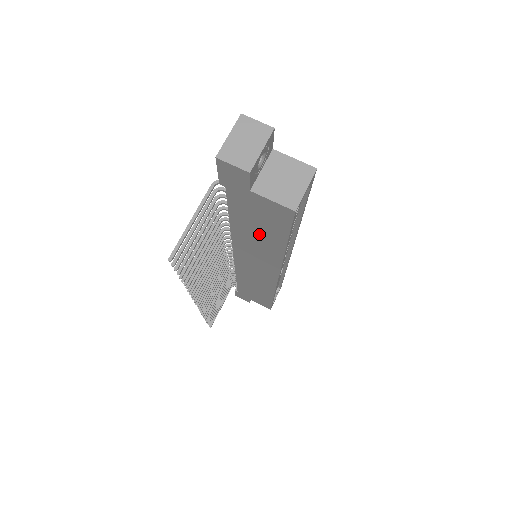
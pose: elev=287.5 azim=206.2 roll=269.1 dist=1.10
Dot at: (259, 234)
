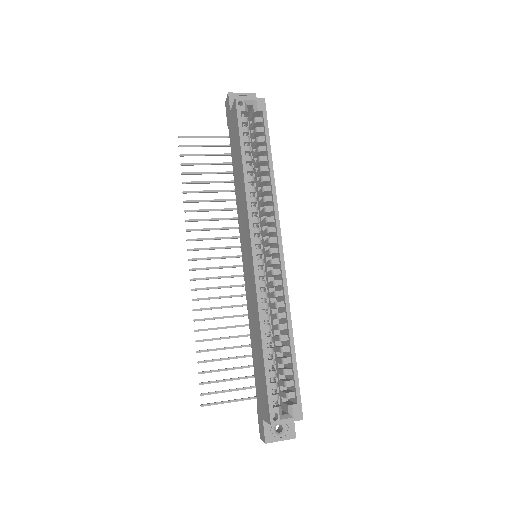
Dot at: (238, 167)
